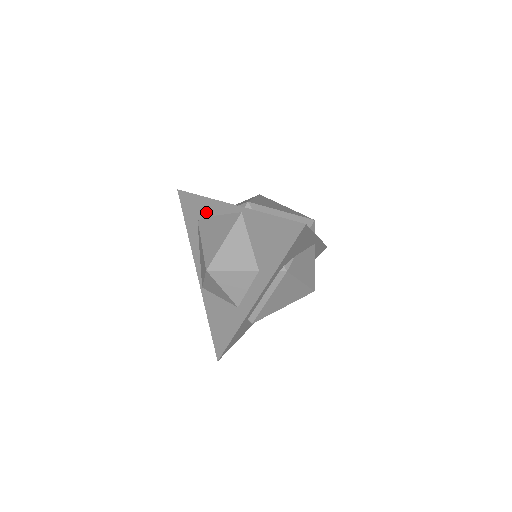
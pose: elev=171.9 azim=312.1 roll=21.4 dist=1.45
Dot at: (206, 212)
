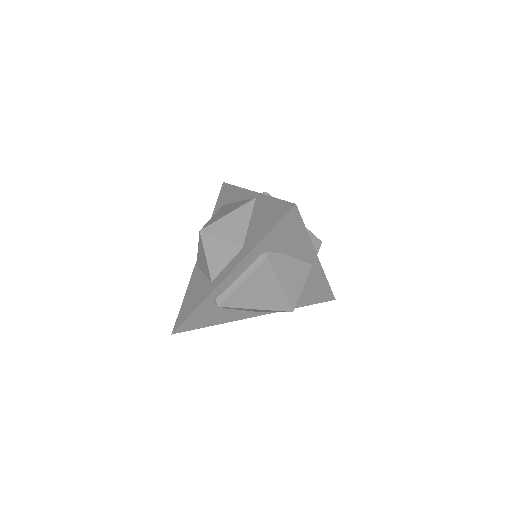
Dot at: (232, 199)
